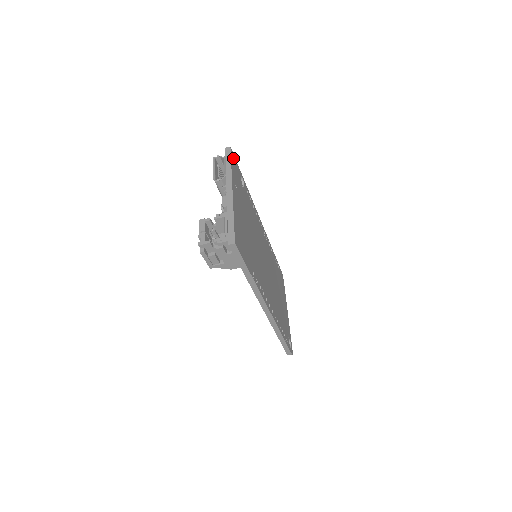
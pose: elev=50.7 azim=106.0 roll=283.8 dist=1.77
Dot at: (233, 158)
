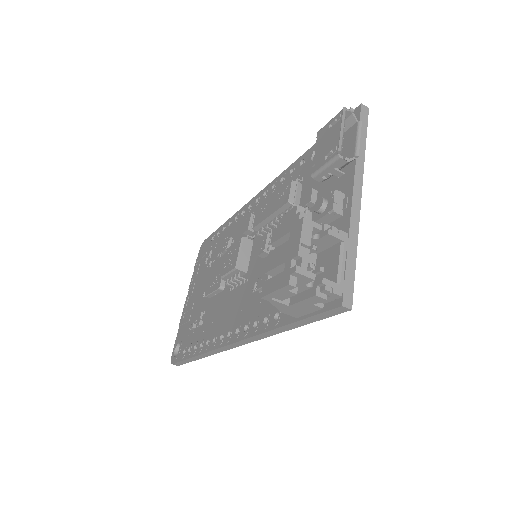
Dot at: occluded
